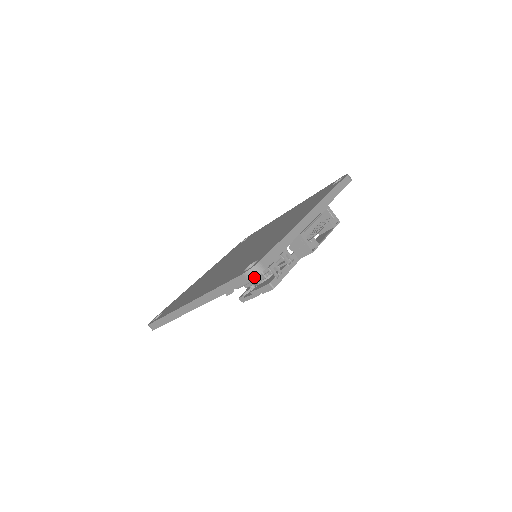
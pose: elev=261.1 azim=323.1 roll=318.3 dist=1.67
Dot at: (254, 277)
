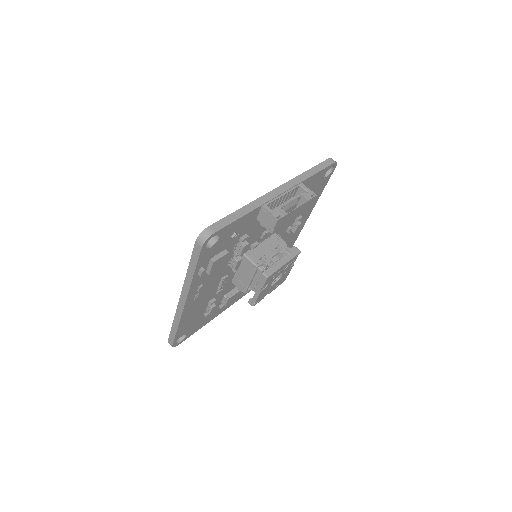
Dot at: (204, 241)
